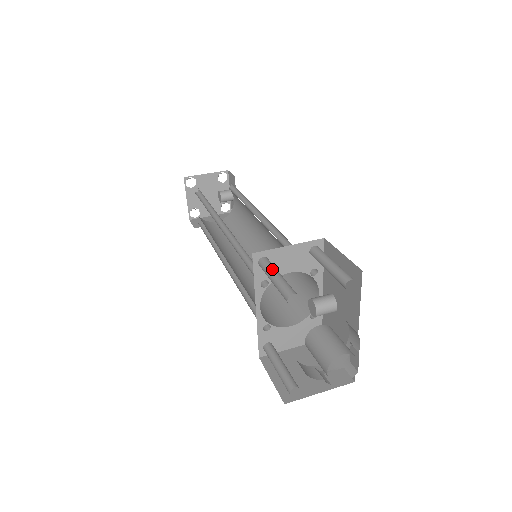
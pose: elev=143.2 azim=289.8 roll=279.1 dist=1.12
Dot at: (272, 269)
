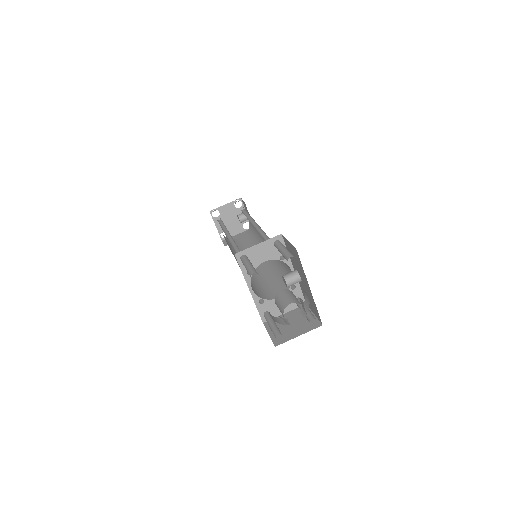
Dot at: (246, 261)
